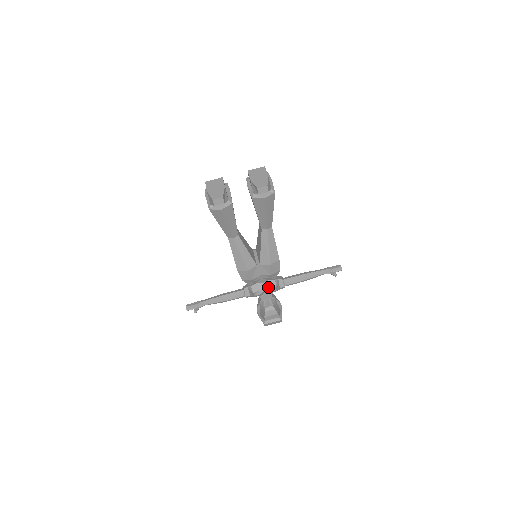
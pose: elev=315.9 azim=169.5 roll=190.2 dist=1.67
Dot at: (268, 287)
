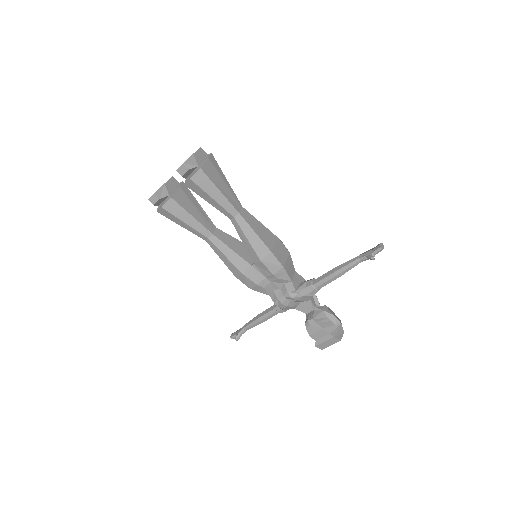
Dot at: (286, 292)
